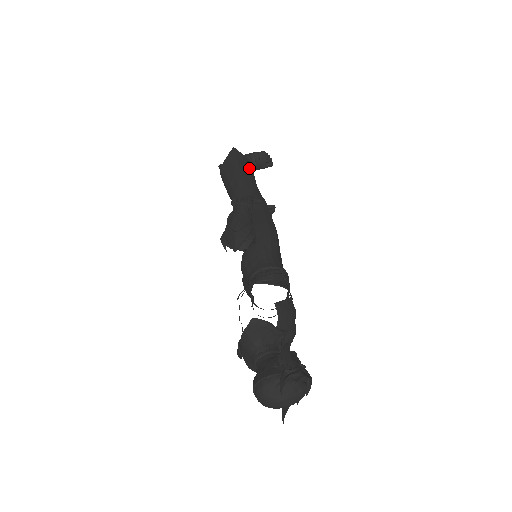
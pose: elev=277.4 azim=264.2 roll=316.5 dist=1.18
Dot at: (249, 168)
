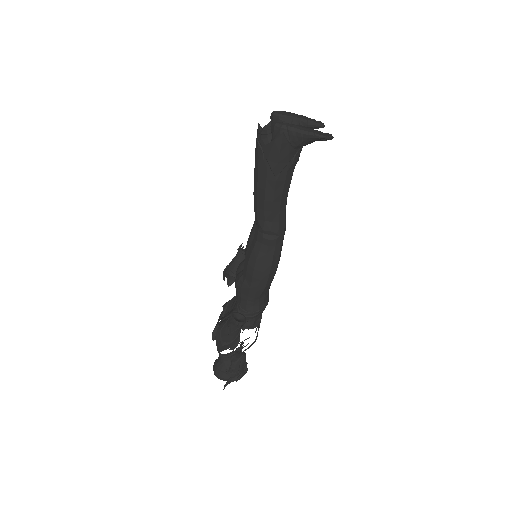
Dot at: (289, 172)
